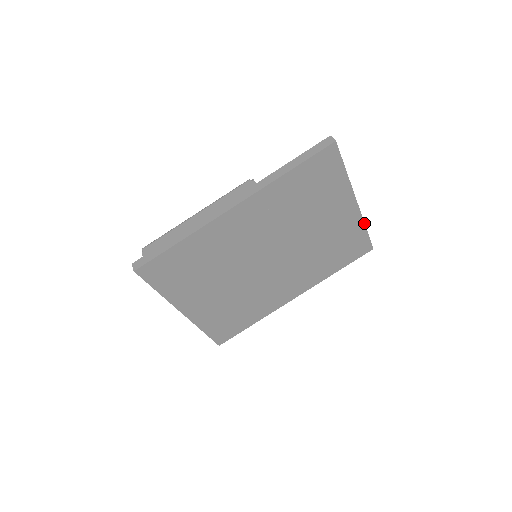
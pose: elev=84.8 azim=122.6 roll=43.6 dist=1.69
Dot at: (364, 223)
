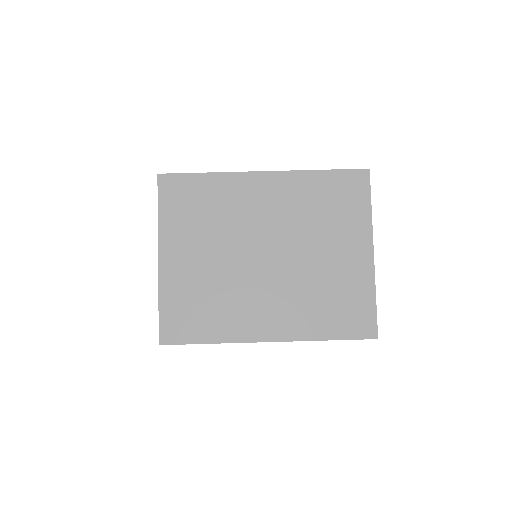
Dot at: (375, 288)
